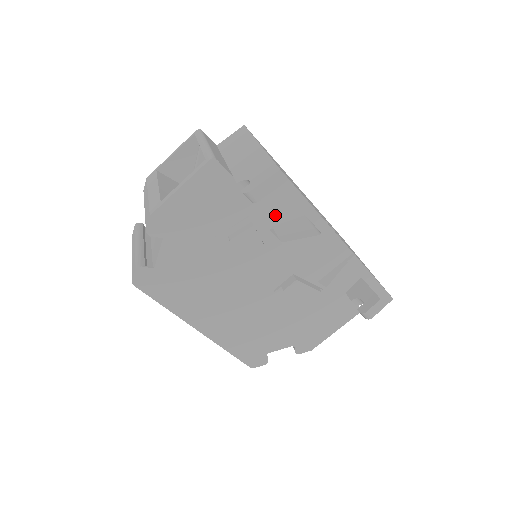
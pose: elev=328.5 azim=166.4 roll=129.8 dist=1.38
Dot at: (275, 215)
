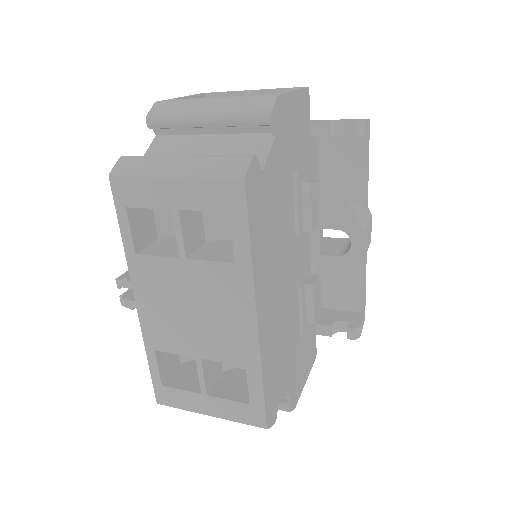
Dot at: occluded
